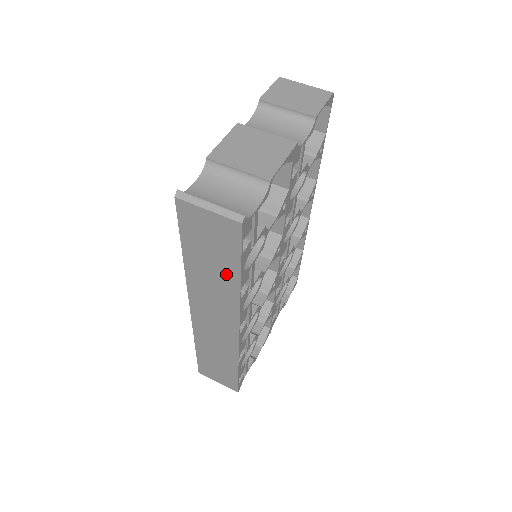
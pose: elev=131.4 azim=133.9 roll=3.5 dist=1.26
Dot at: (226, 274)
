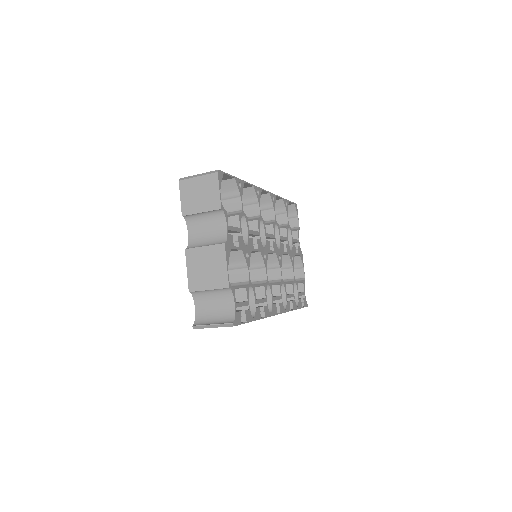
Dot at: occluded
